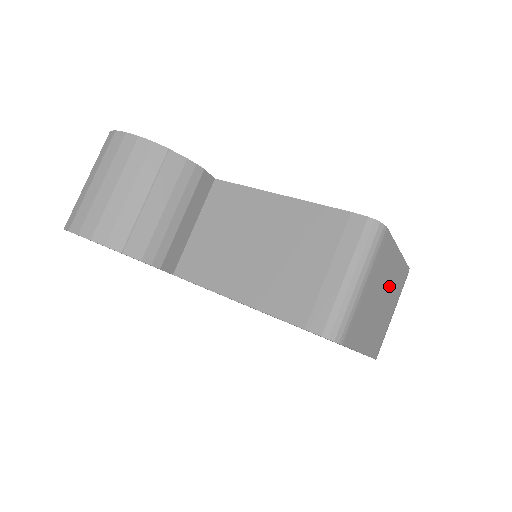
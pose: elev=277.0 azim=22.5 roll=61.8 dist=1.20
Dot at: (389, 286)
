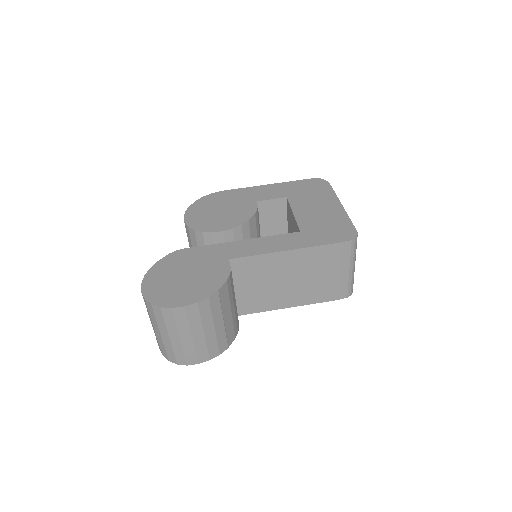
Dot at: occluded
